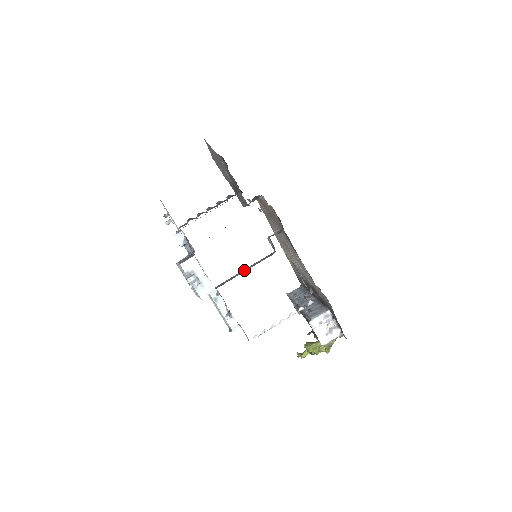
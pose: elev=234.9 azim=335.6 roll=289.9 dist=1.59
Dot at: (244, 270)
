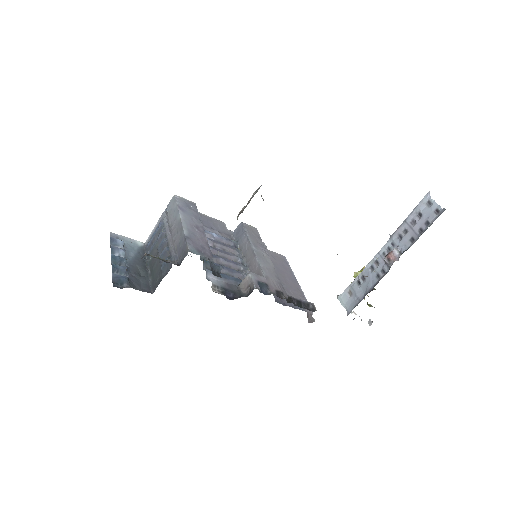
Dot at: (248, 252)
